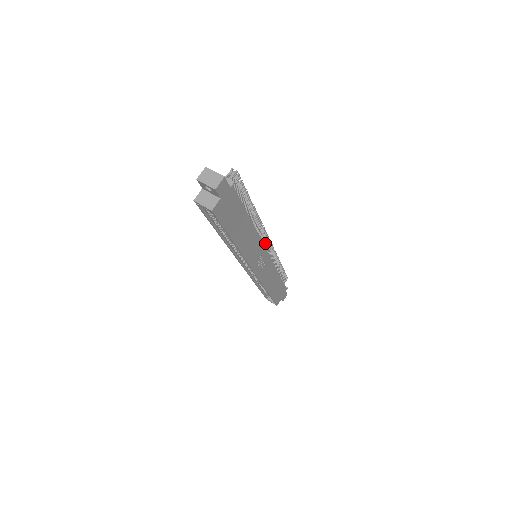
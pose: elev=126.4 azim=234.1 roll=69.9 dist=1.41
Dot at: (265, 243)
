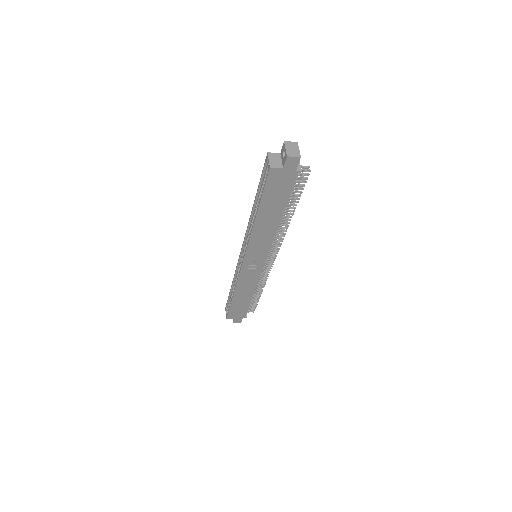
Dot at: (271, 255)
